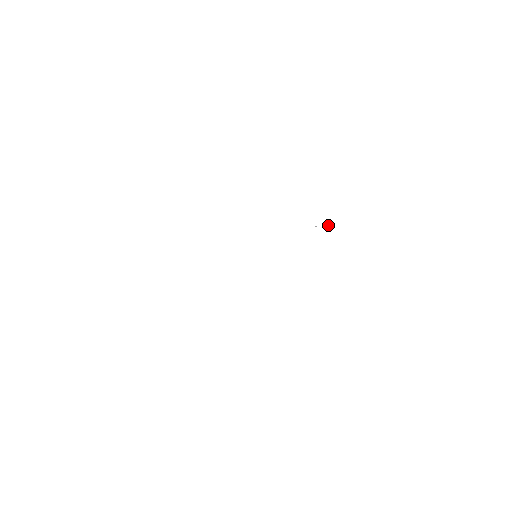
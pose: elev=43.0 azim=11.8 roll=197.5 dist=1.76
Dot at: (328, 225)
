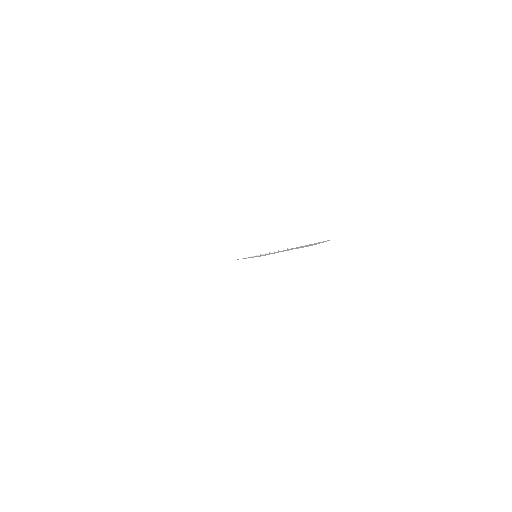
Dot at: occluded
